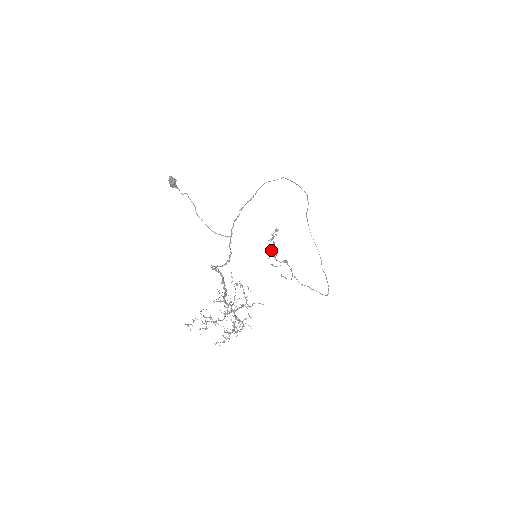
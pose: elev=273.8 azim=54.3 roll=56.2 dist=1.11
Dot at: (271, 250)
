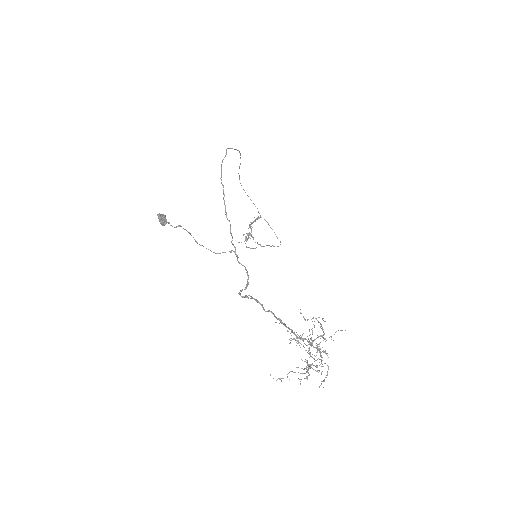
Dot at: (248, 235)
